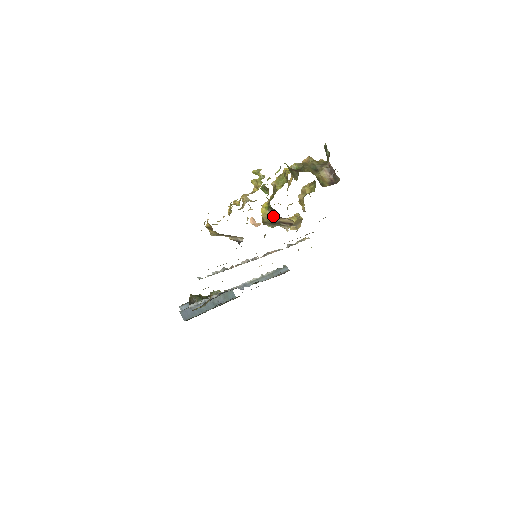
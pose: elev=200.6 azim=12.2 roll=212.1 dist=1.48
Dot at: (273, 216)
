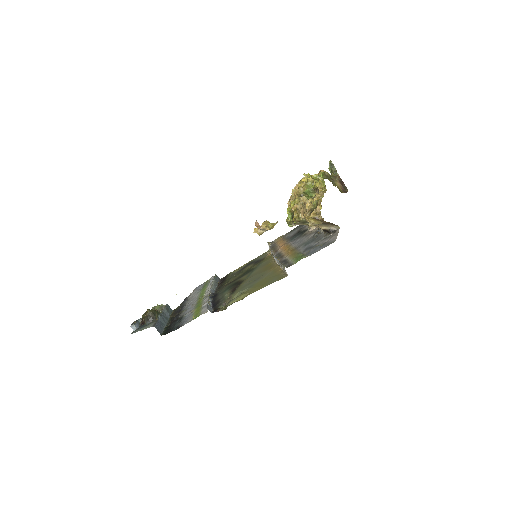
Dot at: occluded
